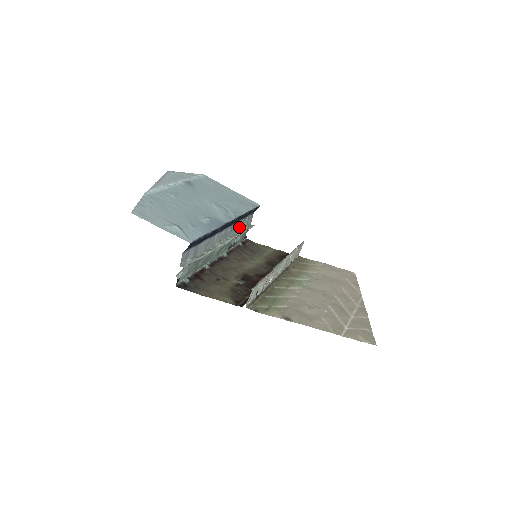
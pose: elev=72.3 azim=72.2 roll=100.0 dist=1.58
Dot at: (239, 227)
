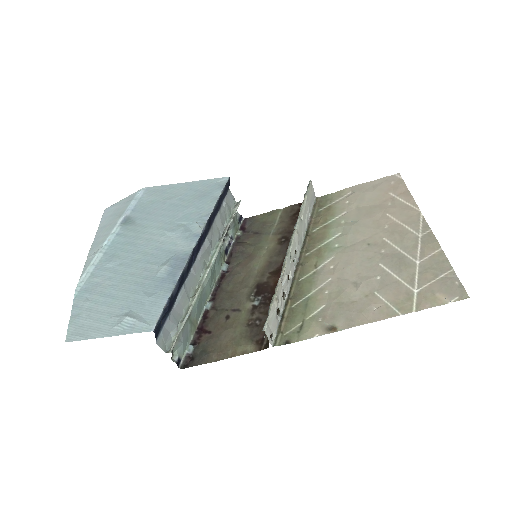
Dot at: (220, 224)
